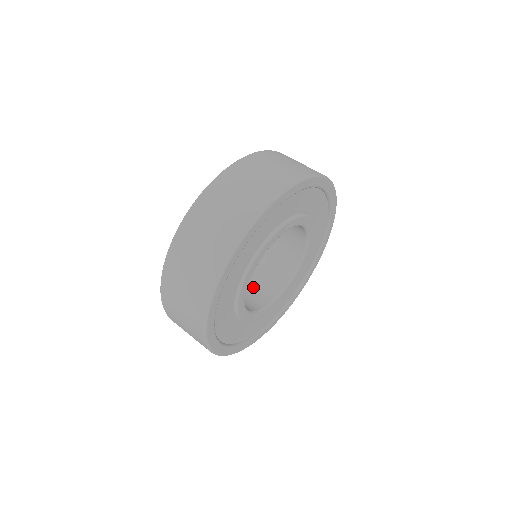
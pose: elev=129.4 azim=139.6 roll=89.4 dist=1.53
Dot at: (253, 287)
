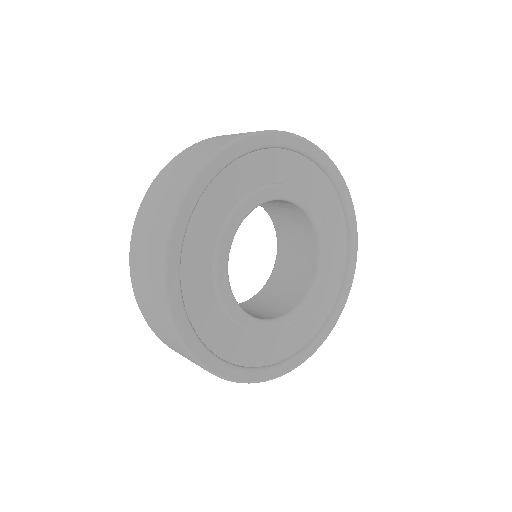
Dot at: (257, 310)
